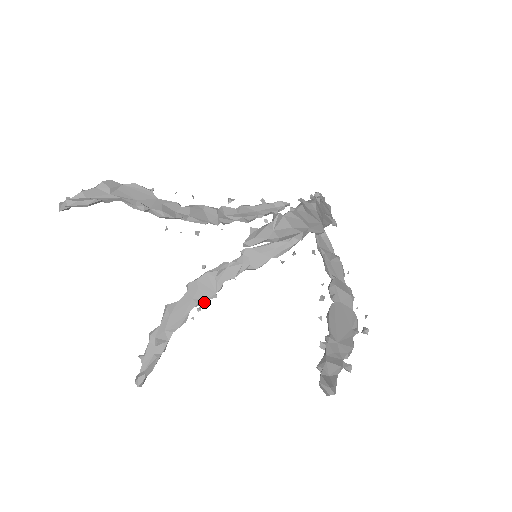
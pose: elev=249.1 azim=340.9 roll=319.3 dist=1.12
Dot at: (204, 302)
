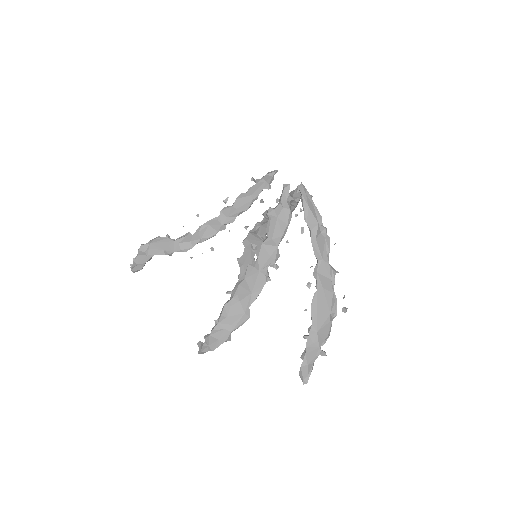
Dot at: occluded
